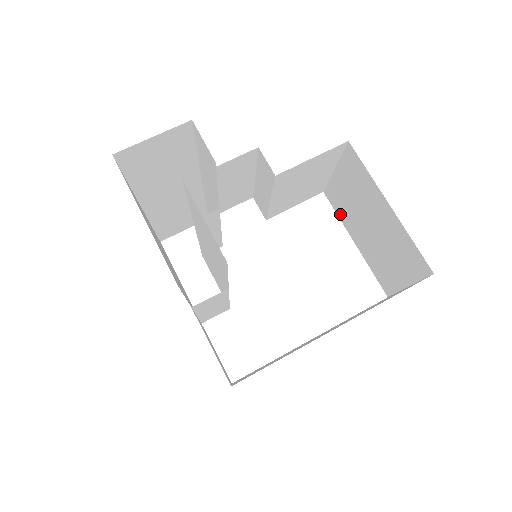
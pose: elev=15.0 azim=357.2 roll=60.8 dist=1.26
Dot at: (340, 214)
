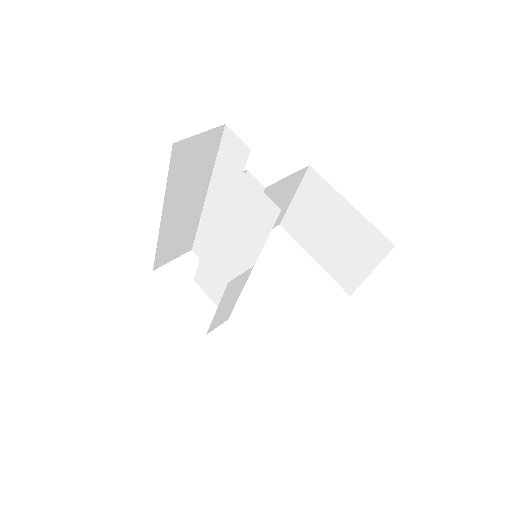
Dot at: (298, 238)
